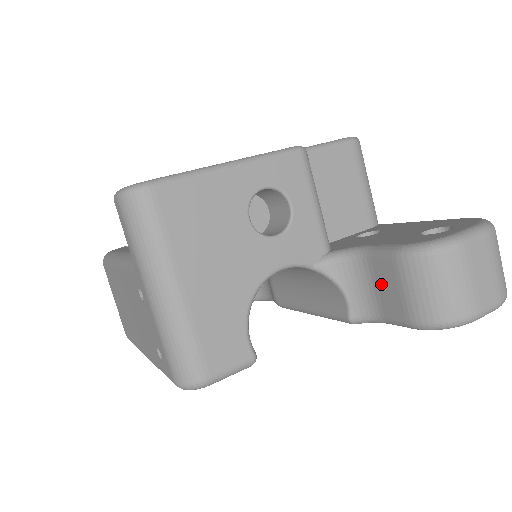
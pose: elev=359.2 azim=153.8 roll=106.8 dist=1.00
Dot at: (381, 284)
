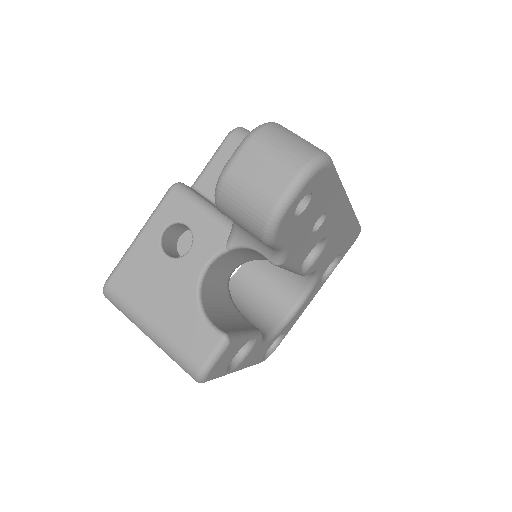
Dot at: occluded
